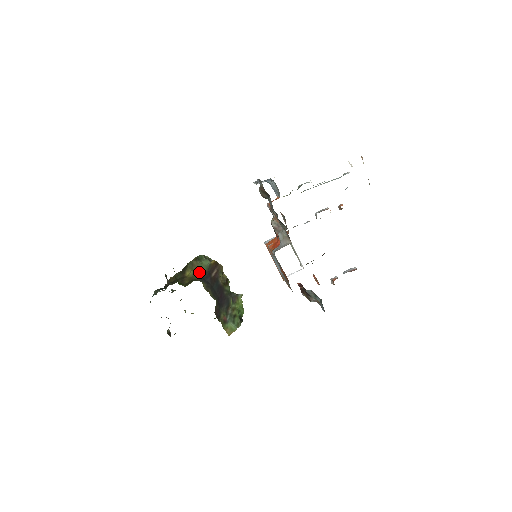
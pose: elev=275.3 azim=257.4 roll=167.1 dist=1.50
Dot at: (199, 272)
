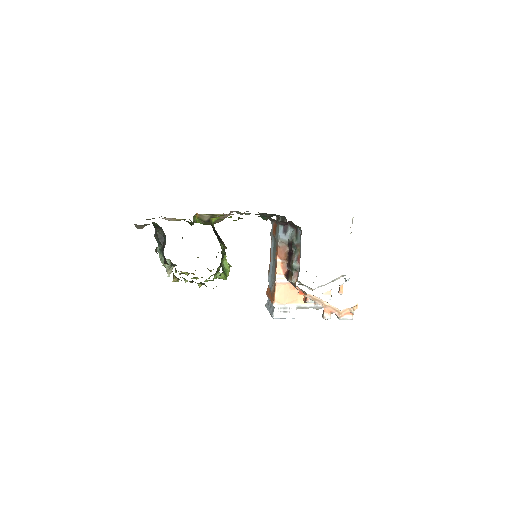
Dot at: occluded
